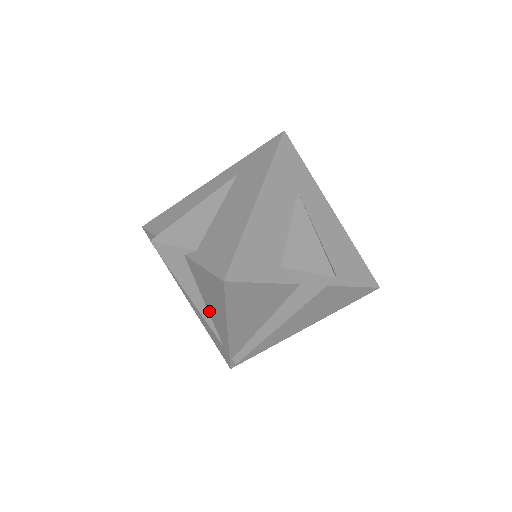
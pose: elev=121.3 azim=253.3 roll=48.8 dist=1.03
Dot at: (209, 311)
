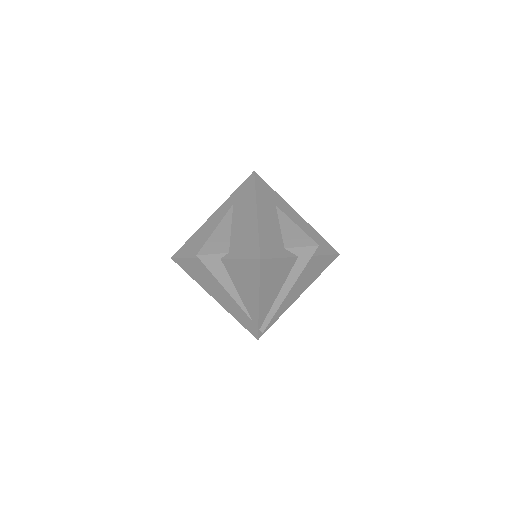
Dot at: (241, 295)
